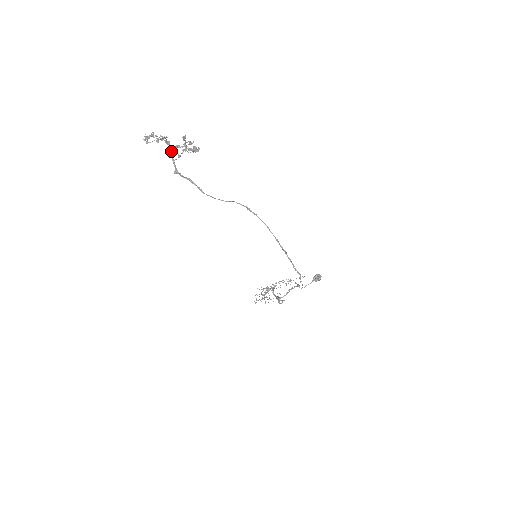
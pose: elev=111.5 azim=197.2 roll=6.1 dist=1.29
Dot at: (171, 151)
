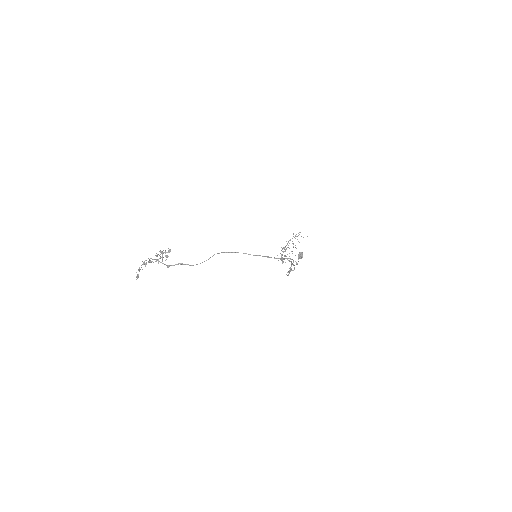
Dot at: occluded
